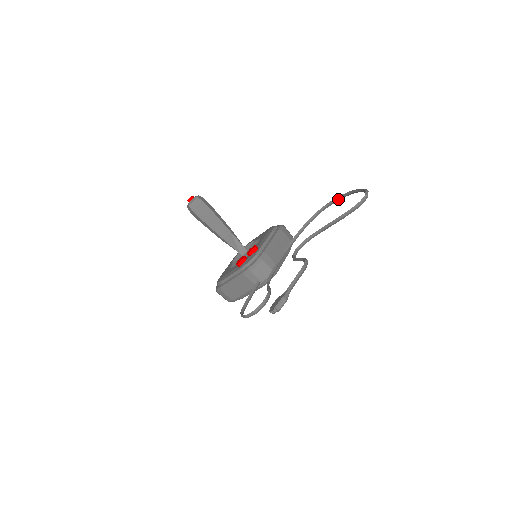
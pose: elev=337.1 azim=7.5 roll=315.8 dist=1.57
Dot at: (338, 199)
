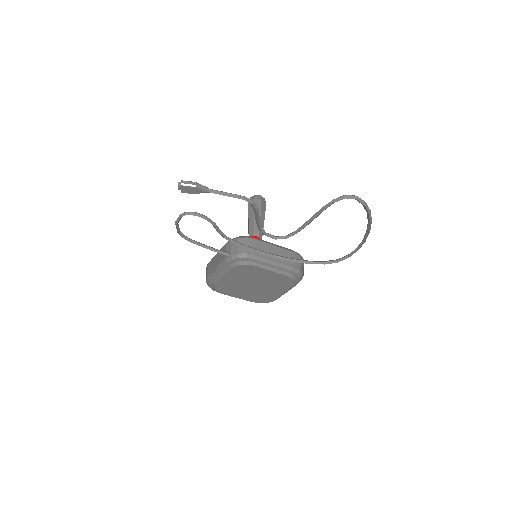
Dot at: (359, 246)
